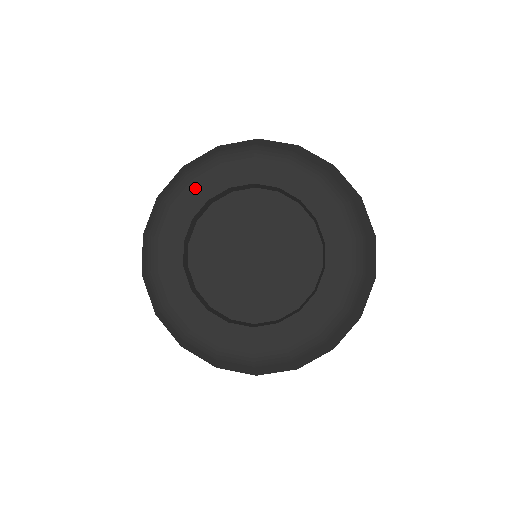
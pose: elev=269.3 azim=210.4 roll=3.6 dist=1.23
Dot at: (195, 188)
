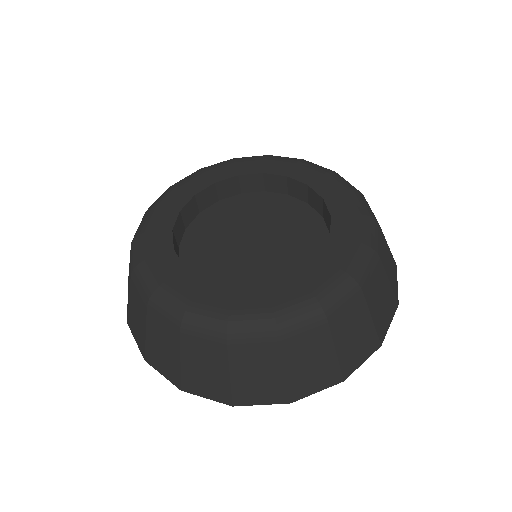
Dot at: (180, 190)
